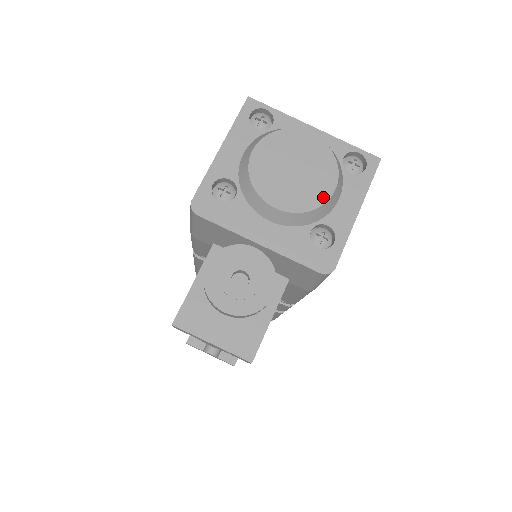
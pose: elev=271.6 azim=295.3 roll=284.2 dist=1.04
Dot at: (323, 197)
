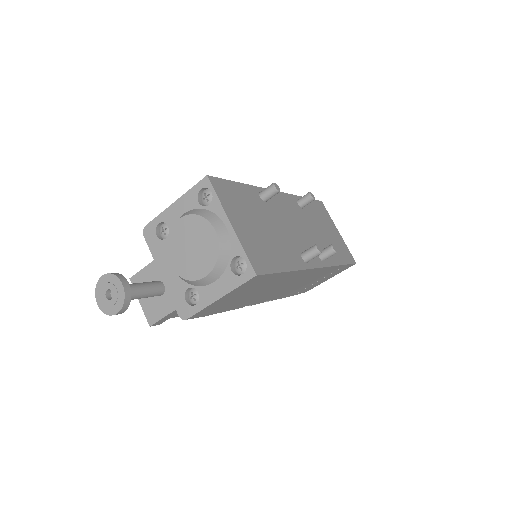
Dot at: (196, 276)
